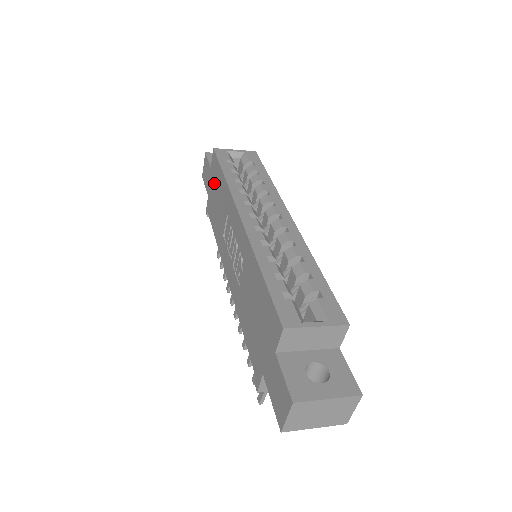
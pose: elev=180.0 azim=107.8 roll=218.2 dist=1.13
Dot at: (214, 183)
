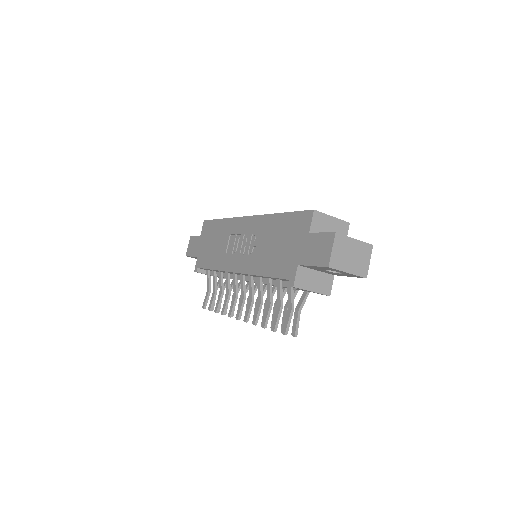
Dot at: (207, 238)
